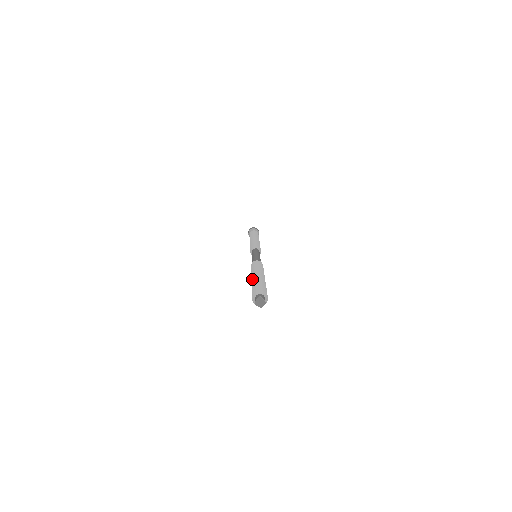
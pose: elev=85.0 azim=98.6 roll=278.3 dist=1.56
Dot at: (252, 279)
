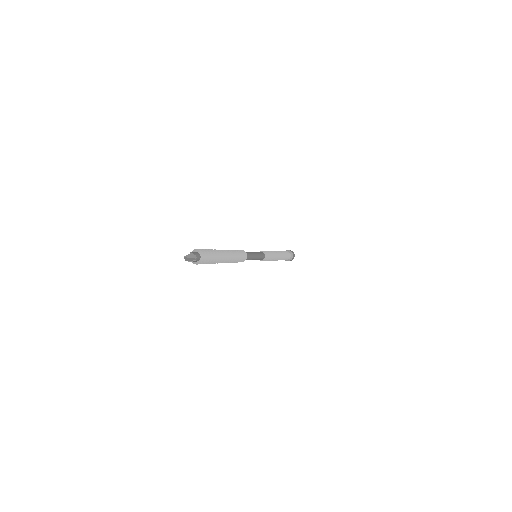
Dot at: occluded
